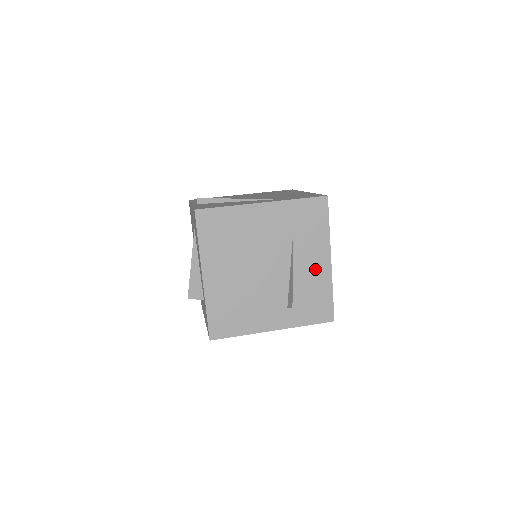
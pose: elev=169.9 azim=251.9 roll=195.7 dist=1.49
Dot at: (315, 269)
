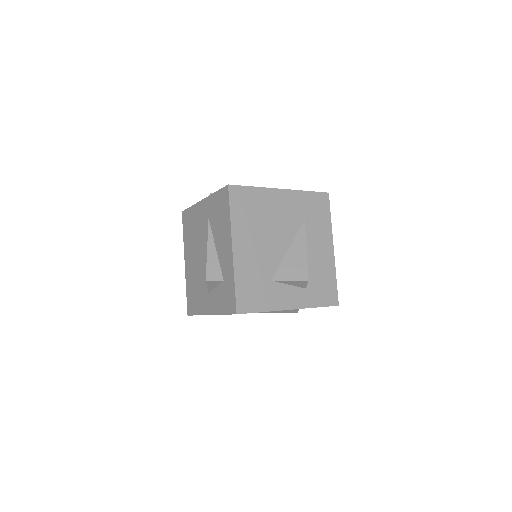
Dot at: (322, 254)
